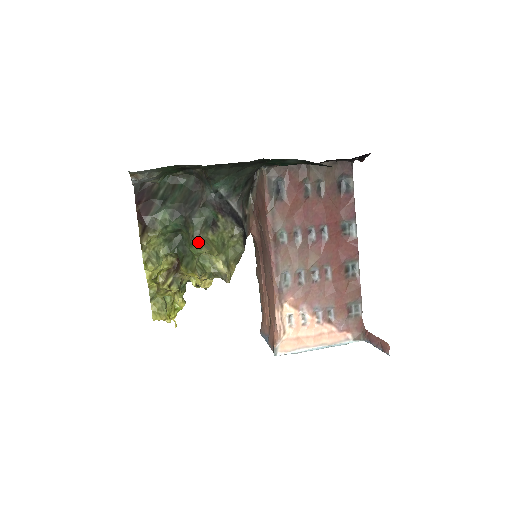
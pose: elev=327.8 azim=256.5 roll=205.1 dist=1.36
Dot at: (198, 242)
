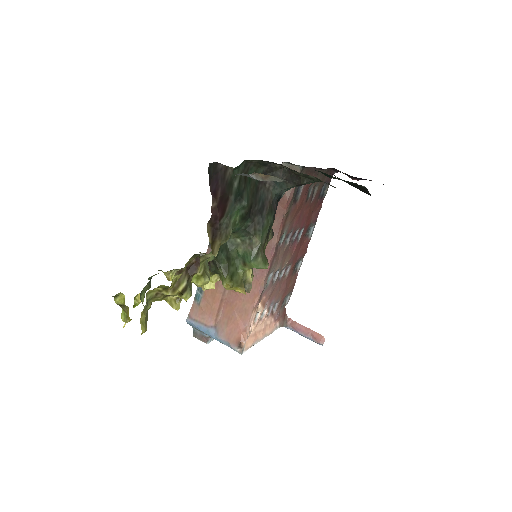
Dot at: (263, 255)
